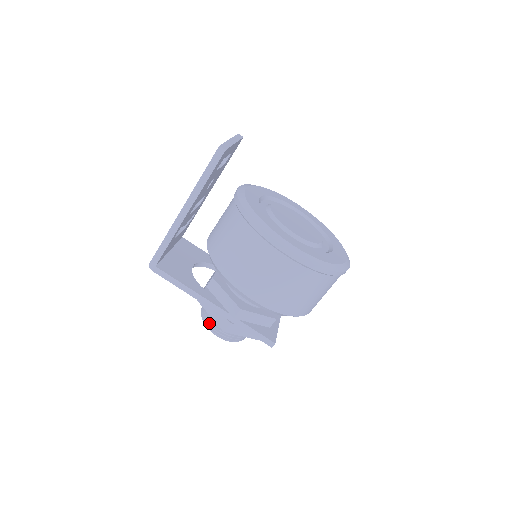
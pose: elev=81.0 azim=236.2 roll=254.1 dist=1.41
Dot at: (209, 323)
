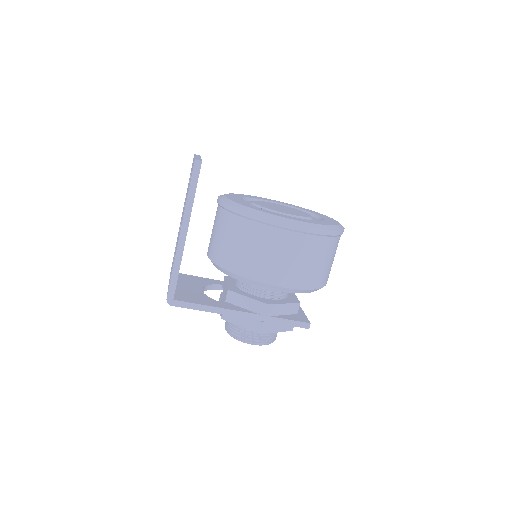
Dot at: (240, 336)
